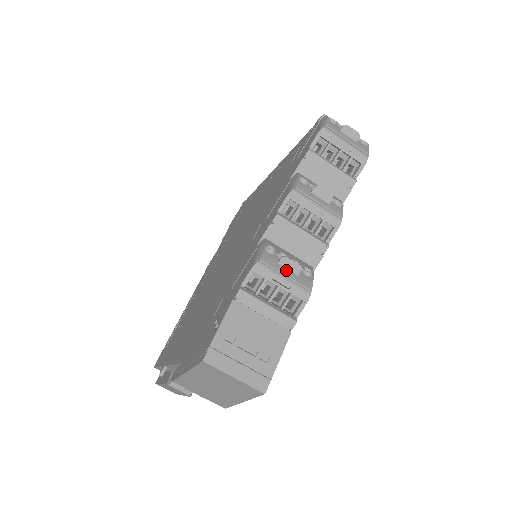
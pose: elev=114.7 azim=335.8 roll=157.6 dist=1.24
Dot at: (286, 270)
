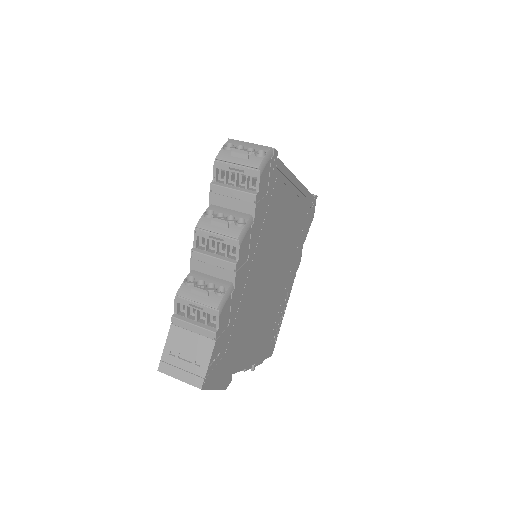
Dot at: (197, 296)
